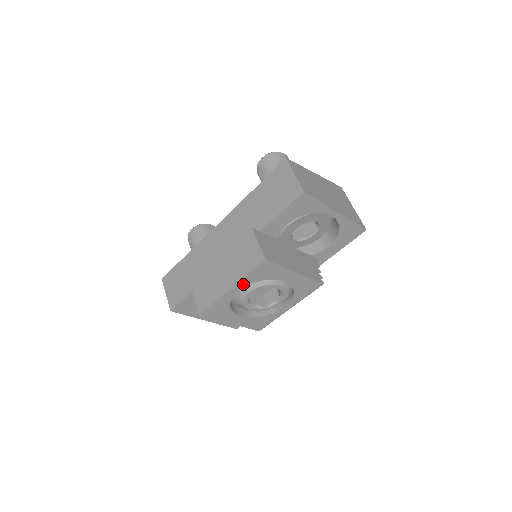
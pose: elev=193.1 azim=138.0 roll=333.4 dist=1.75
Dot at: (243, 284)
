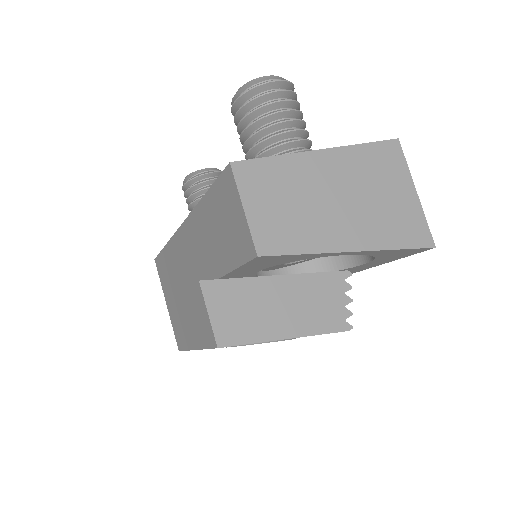
Dot at: occluded
